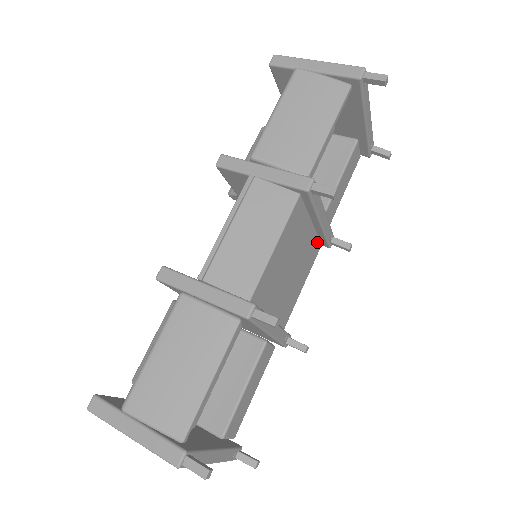
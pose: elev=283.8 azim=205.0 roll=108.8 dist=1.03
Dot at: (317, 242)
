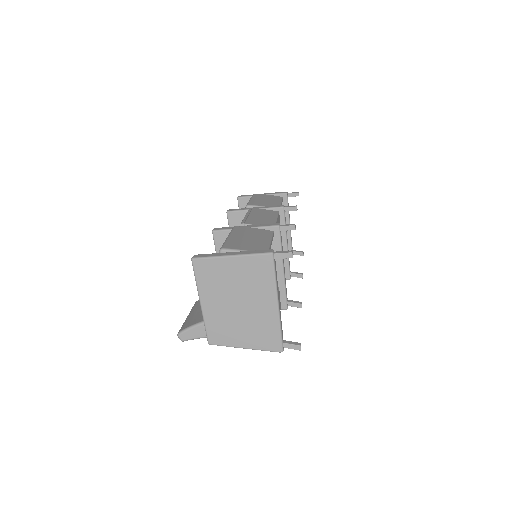
Dot at: occluded
